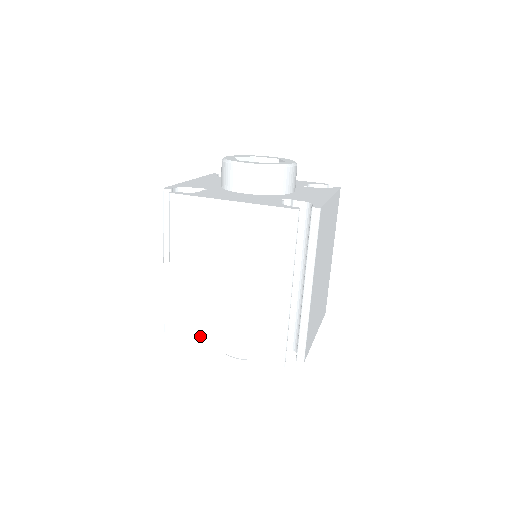
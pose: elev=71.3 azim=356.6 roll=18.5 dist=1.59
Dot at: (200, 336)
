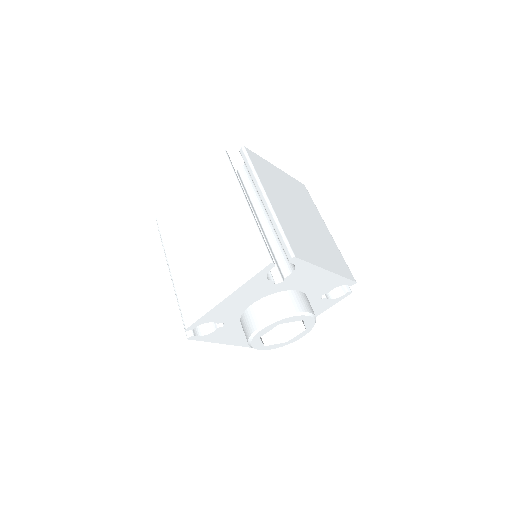
Dot at: (204, 301)
